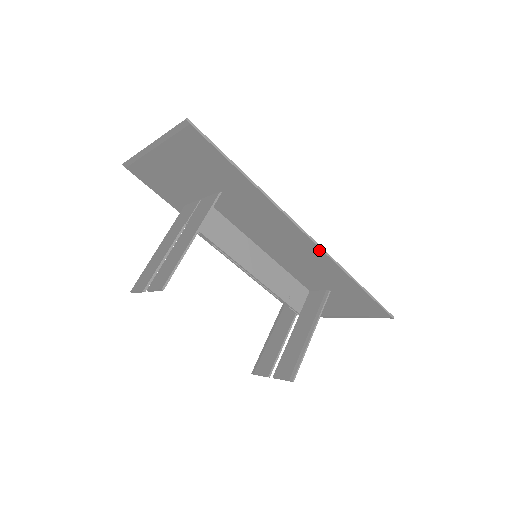
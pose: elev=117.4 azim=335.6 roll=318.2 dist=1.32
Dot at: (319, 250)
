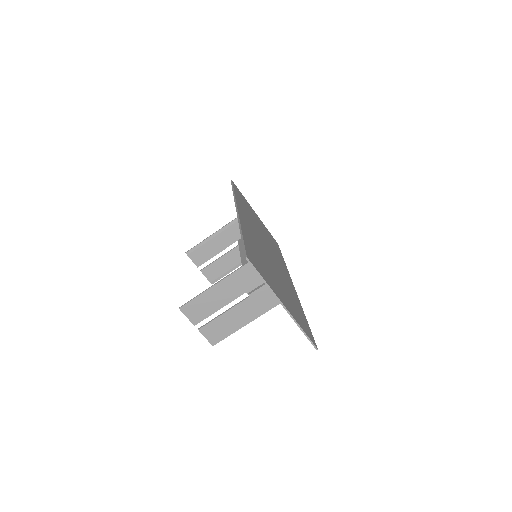
Dot at: occluded
